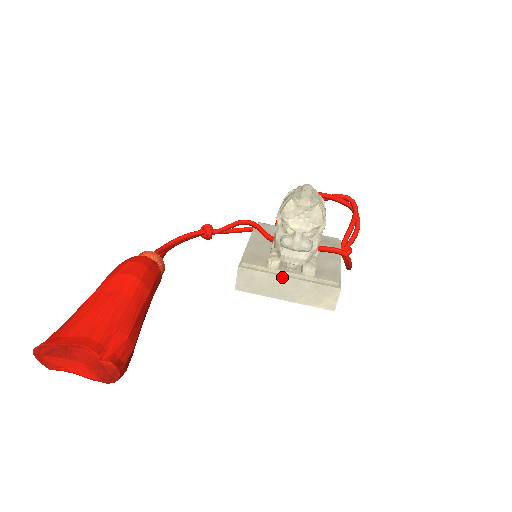
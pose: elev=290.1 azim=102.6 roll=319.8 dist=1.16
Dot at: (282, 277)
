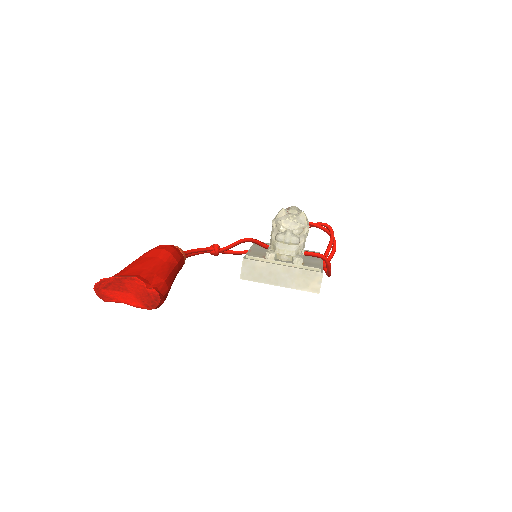
Dot at: (277, 265)
